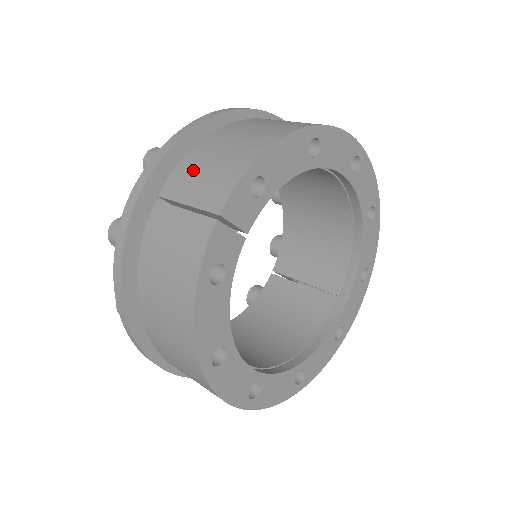
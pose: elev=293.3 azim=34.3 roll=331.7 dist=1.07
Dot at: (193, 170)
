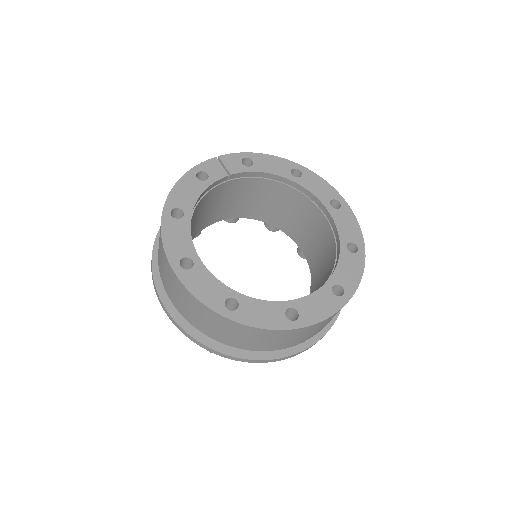
Dot at: occluded
